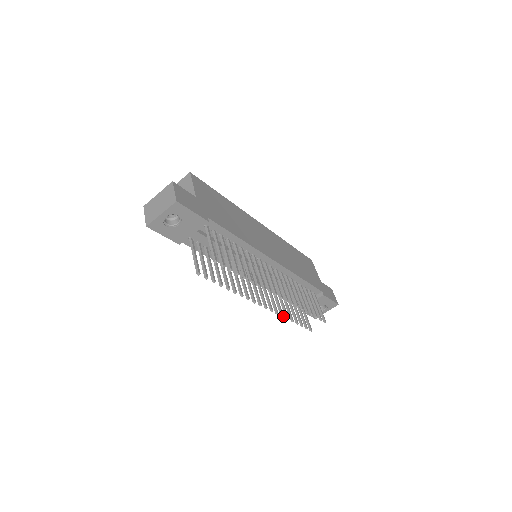
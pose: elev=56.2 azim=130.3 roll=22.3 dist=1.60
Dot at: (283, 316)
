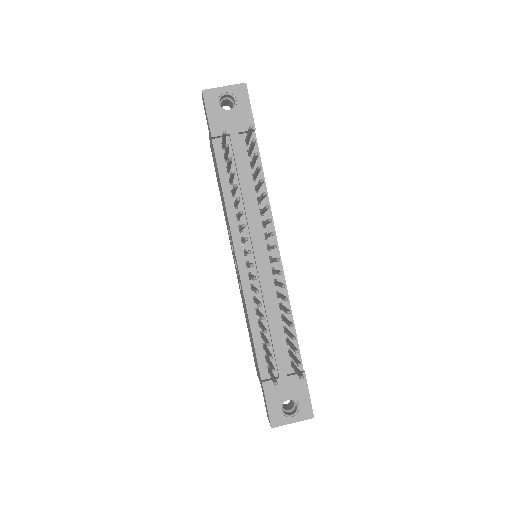
Dot at: (261, 305)
